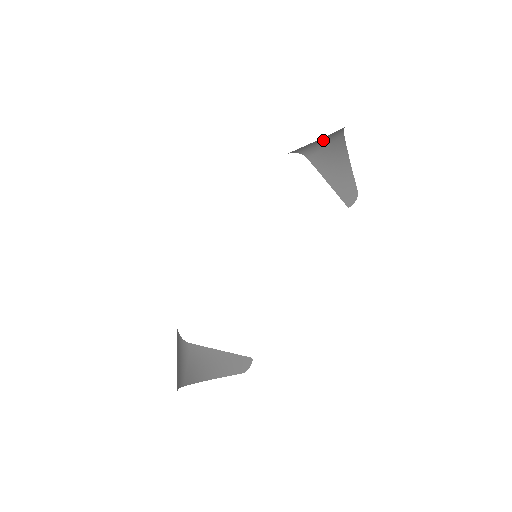
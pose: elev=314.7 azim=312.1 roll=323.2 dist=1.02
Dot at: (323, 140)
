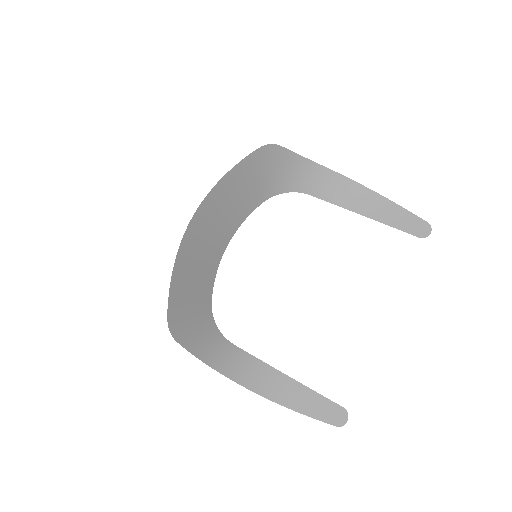
Dot at: (302, 174)
